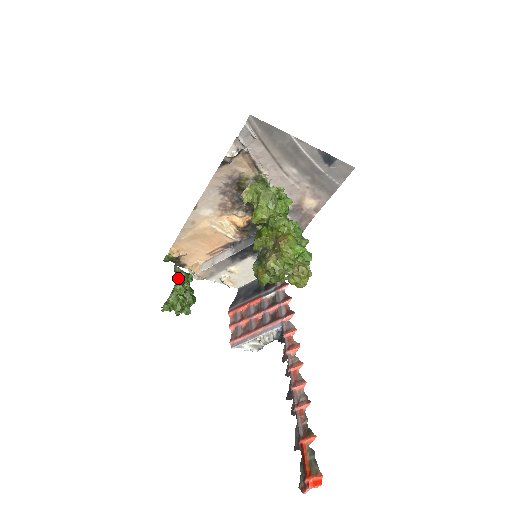
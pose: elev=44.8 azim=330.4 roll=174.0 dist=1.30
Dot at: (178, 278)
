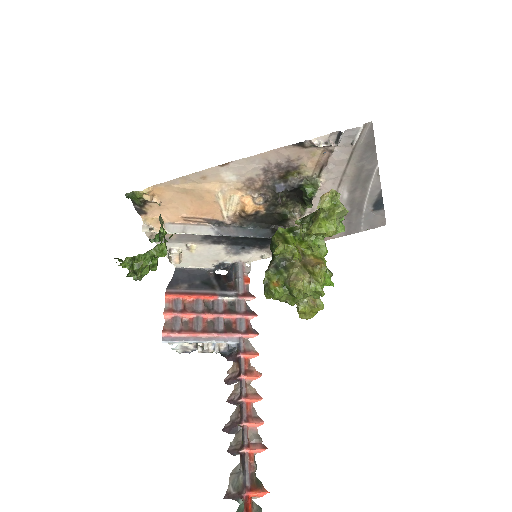
Dot at: (170, 237)
